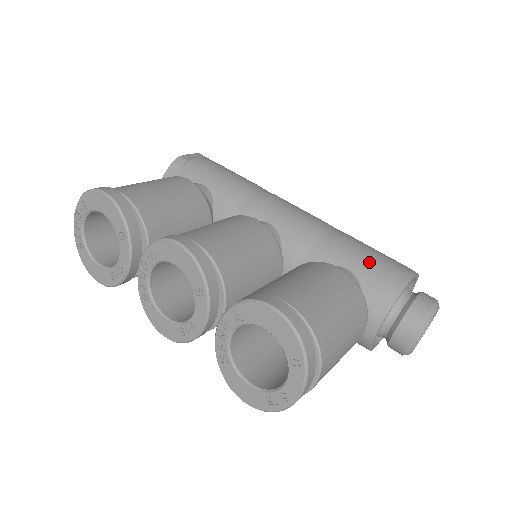
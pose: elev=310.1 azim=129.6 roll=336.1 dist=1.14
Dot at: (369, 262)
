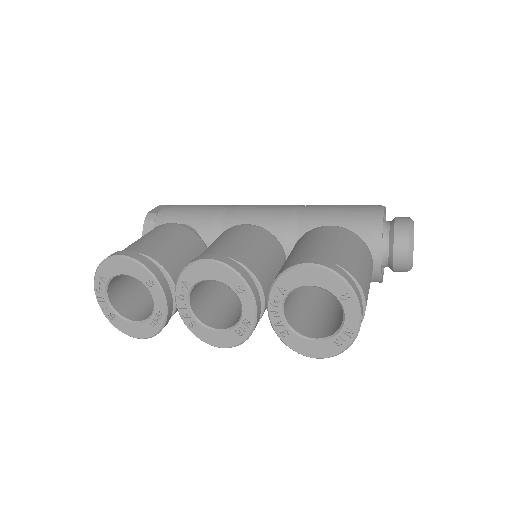
Dot at: (346, 214)
